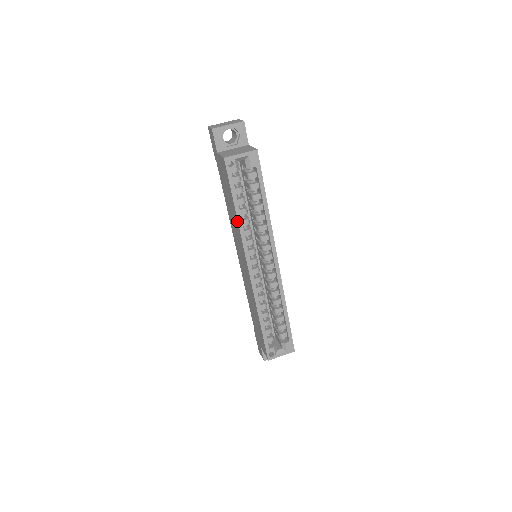
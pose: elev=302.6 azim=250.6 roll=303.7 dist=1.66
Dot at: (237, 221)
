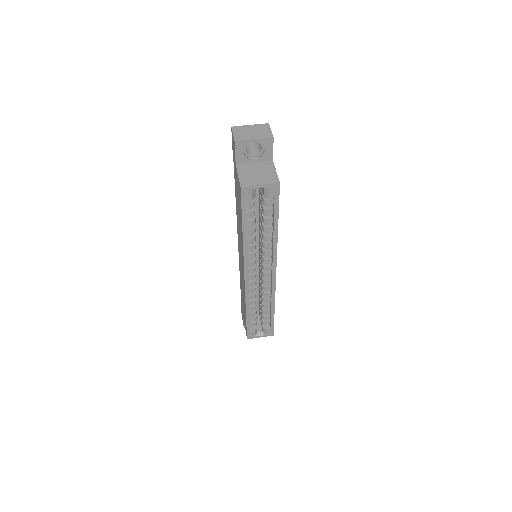
Dot at: (242, 239)
